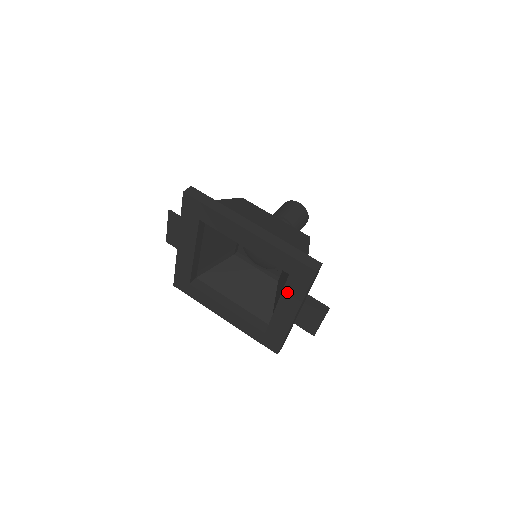
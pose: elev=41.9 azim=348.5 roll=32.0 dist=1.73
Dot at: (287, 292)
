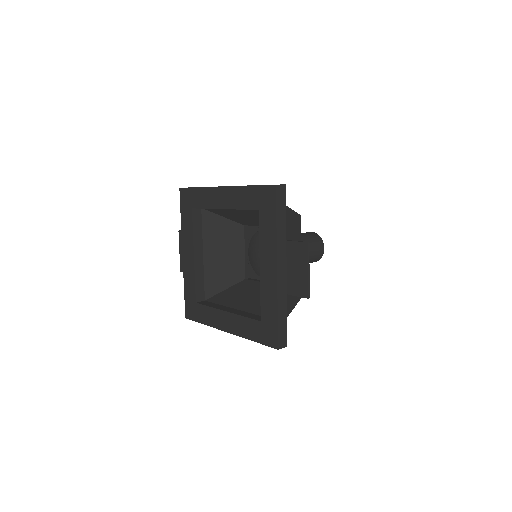
Dot at: (263, 236)
